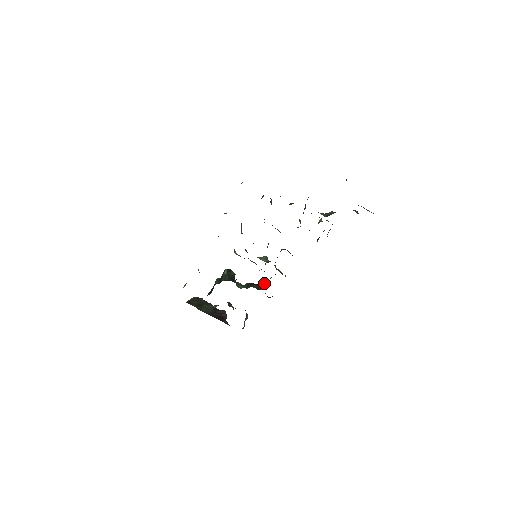
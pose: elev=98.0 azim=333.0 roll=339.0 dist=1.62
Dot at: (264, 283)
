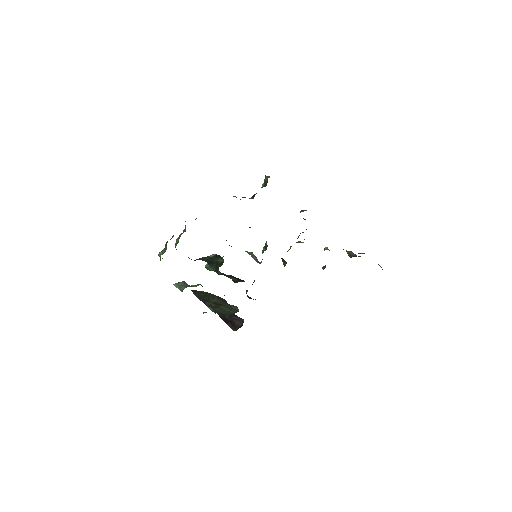
Dot at: occluded
